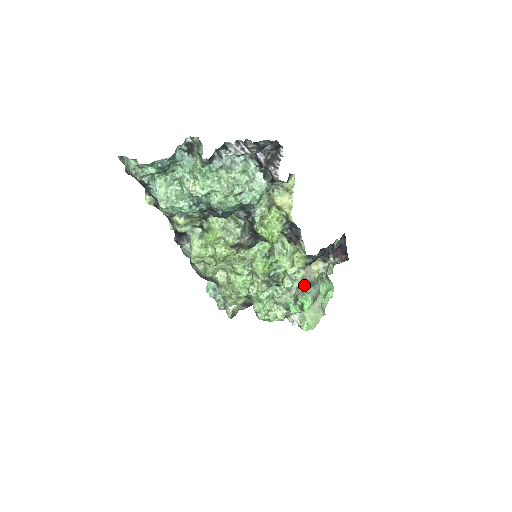
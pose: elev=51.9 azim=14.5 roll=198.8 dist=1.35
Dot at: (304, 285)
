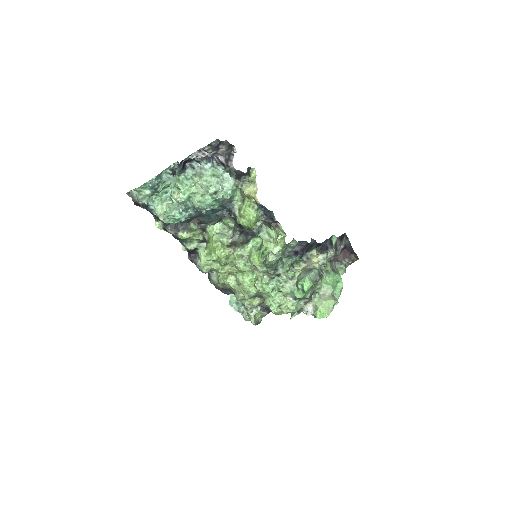
Dot at: (303, 272)
